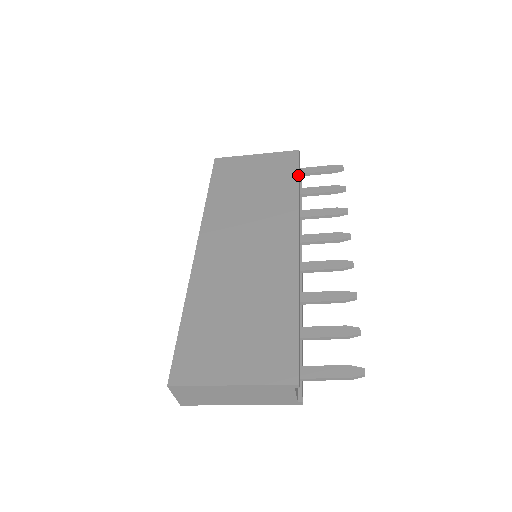
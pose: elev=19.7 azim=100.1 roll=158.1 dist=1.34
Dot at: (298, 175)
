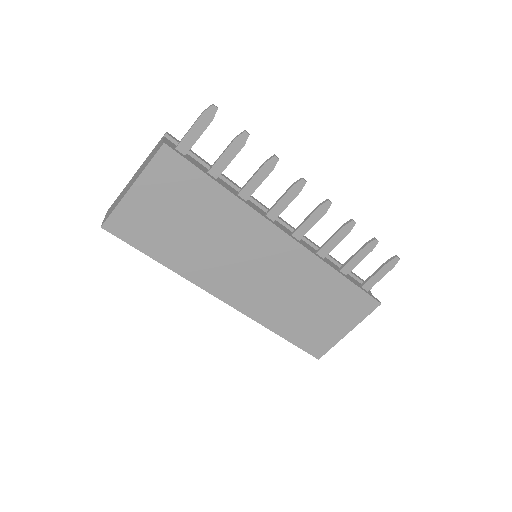
Dot at: occluded
